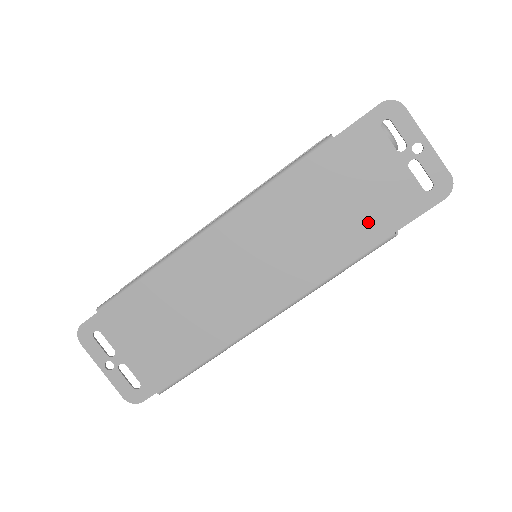
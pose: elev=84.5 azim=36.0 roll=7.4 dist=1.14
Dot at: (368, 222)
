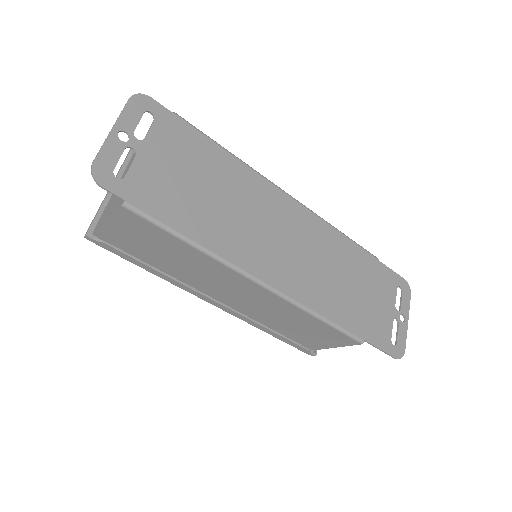
Dot at: (359, 316)
